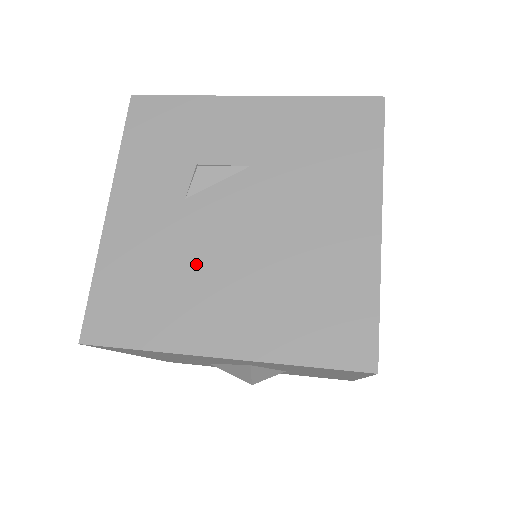
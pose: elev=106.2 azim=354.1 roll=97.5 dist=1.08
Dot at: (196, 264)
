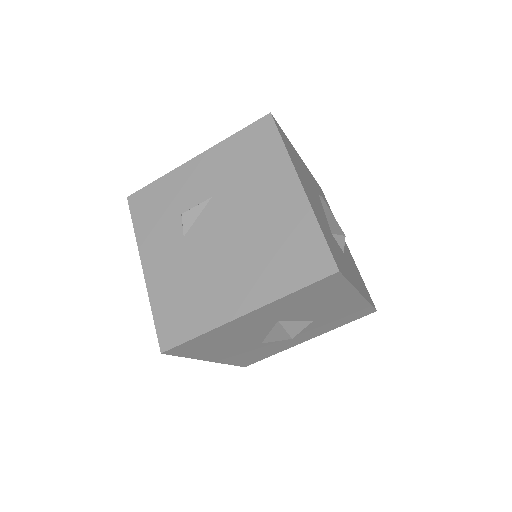
Dot at: (206, 270)
